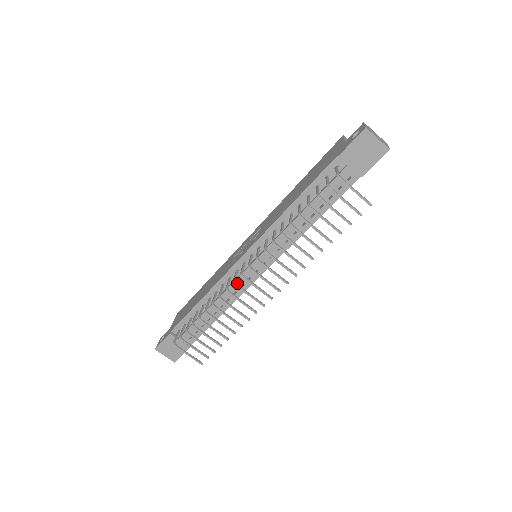
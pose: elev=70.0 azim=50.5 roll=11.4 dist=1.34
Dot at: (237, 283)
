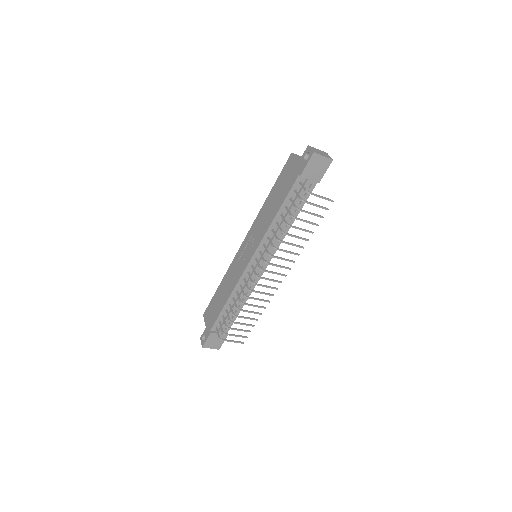
Dot at: occluded
